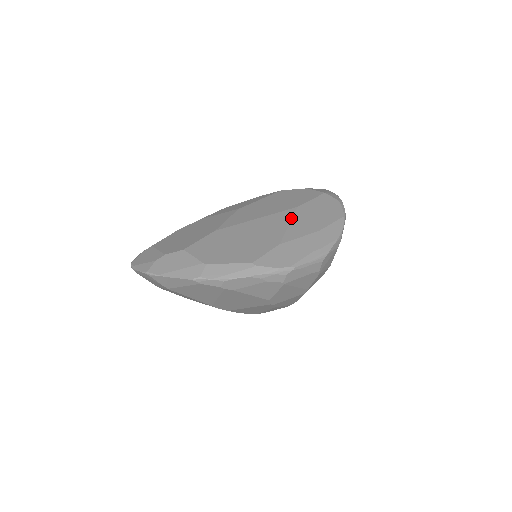
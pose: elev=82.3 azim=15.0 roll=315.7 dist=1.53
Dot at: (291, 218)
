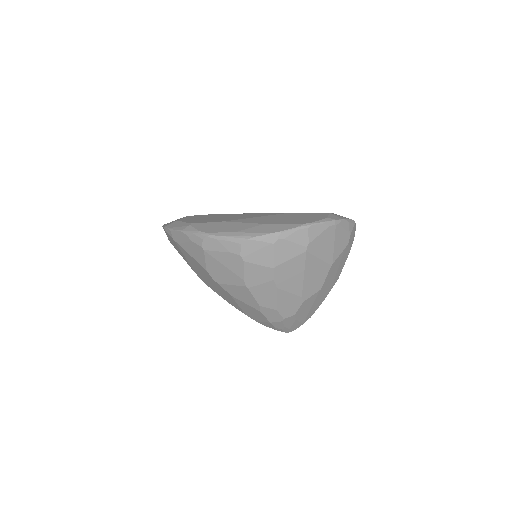
Dot at: (265, 215)
